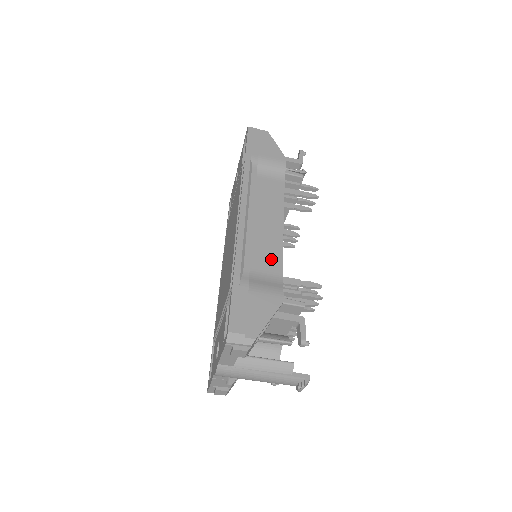
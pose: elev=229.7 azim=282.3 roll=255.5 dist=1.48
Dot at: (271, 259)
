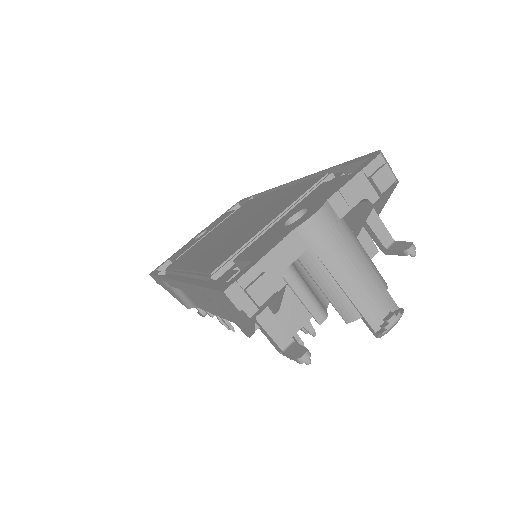
Dot at: occluded
